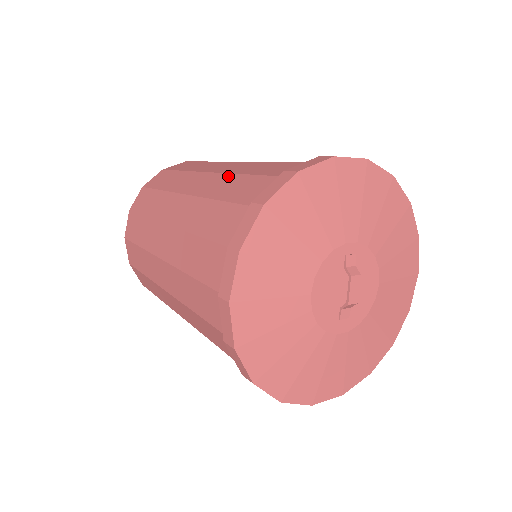
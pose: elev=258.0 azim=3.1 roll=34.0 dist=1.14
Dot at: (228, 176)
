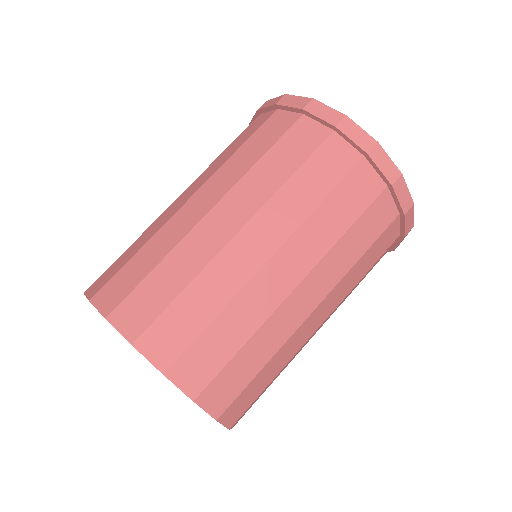
Dot at: (209, 167)
